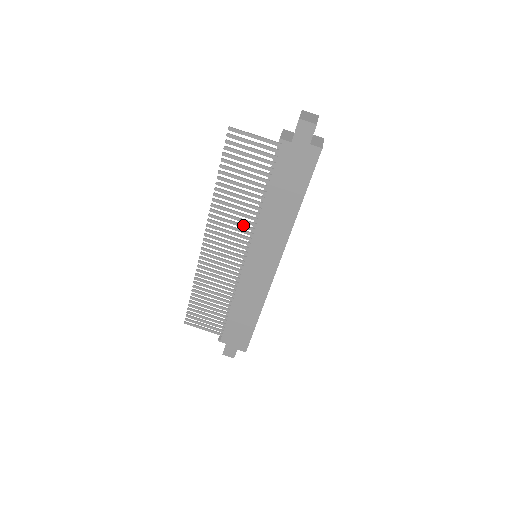
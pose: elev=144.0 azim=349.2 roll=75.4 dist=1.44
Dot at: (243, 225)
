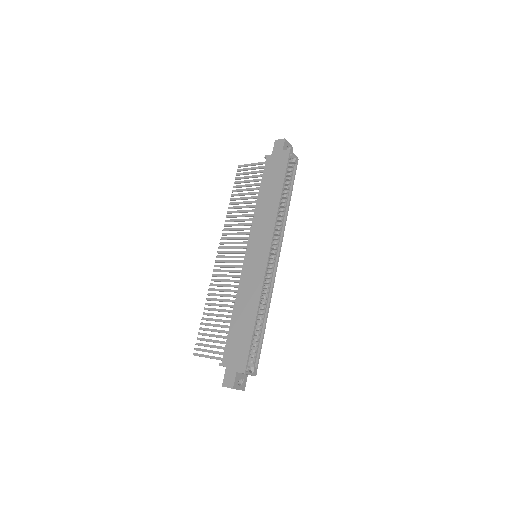
Dot at: (245, 228)
